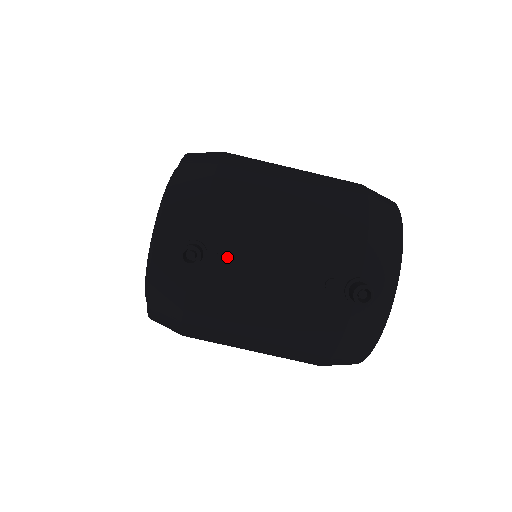
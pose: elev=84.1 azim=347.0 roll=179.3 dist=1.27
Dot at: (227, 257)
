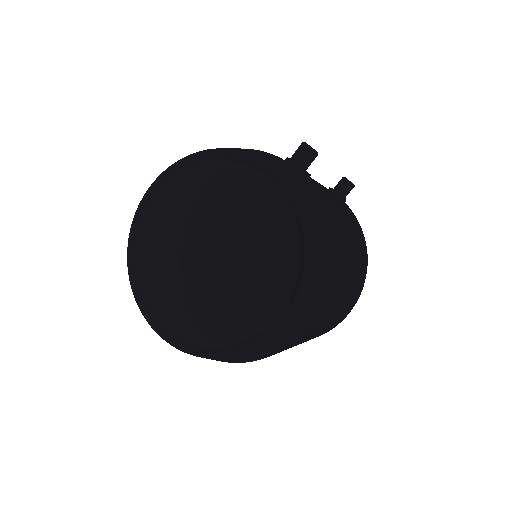
Dot at: occluded
